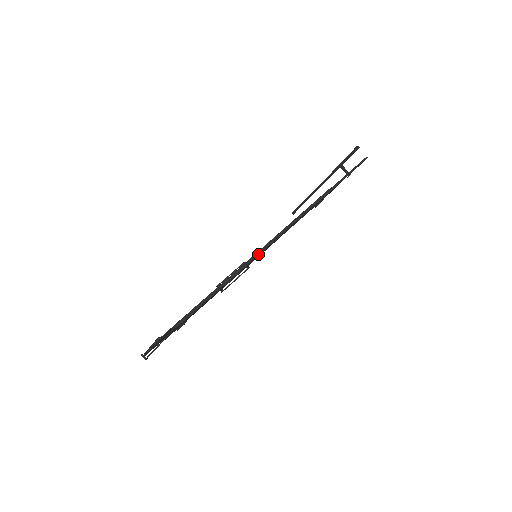
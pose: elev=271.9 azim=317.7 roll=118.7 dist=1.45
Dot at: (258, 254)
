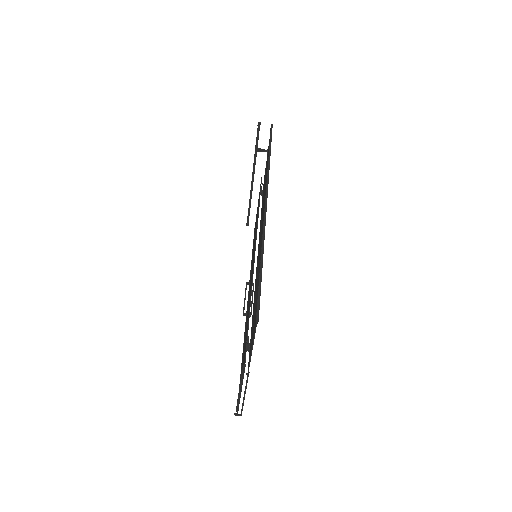
Dot at: (264, 230)
